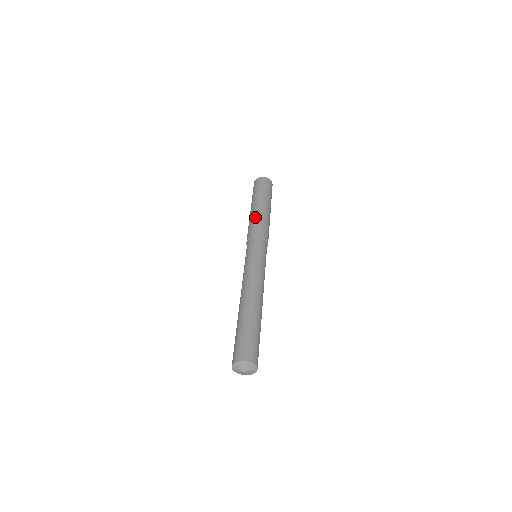
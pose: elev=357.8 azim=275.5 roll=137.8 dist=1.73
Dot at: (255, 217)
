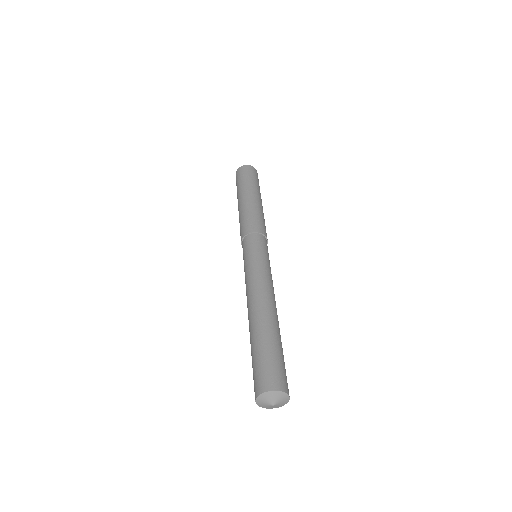
Dot at: (249, 209)
